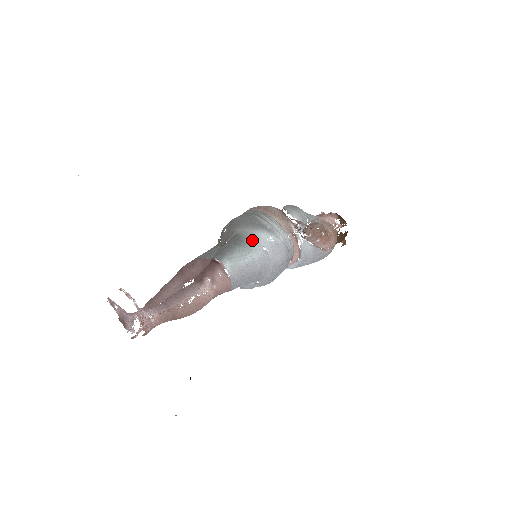
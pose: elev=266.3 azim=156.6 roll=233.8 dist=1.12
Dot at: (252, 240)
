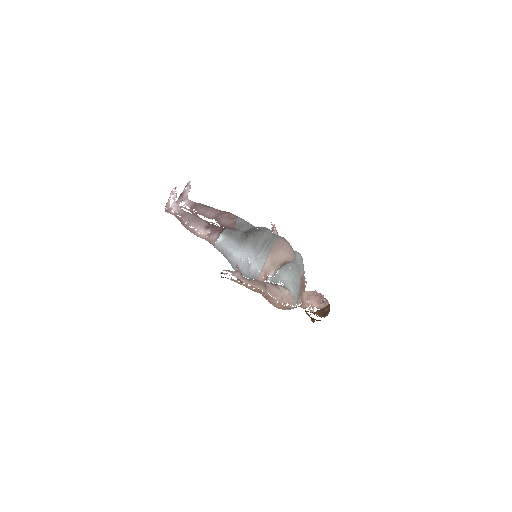
Dot at: (244, 248)
